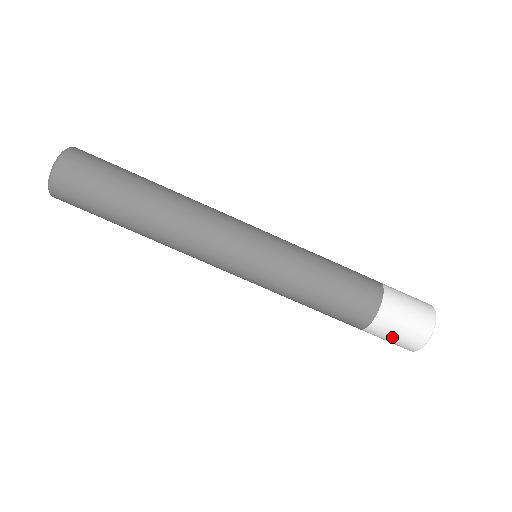
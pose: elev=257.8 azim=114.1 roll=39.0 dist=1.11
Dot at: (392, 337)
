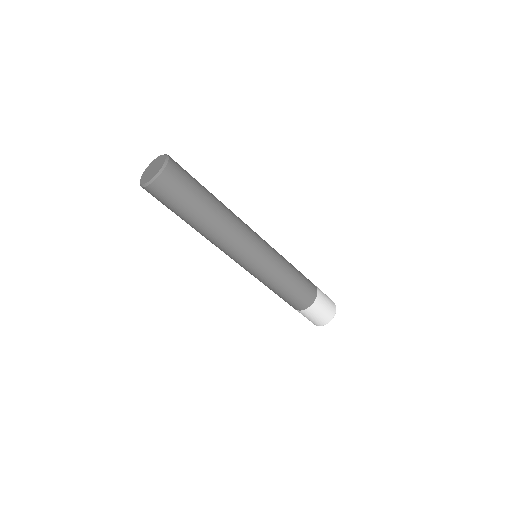
Dot at: occluded
